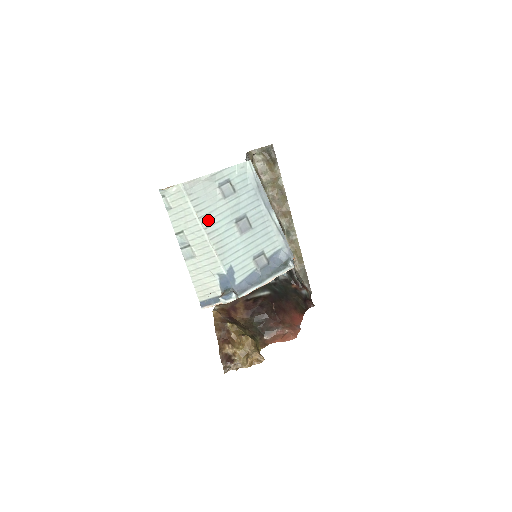
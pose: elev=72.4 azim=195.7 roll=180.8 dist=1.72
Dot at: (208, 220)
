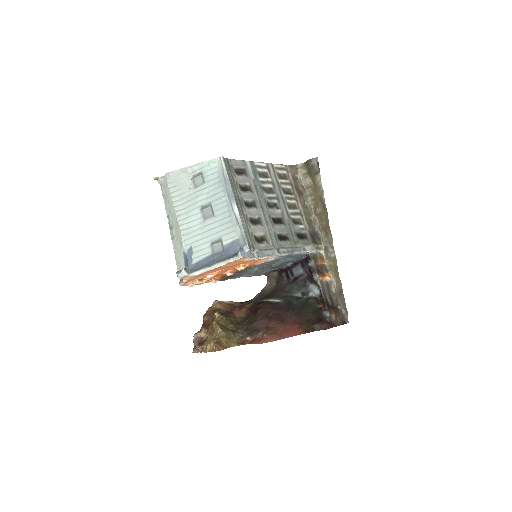
Dot at: (180, 205)
